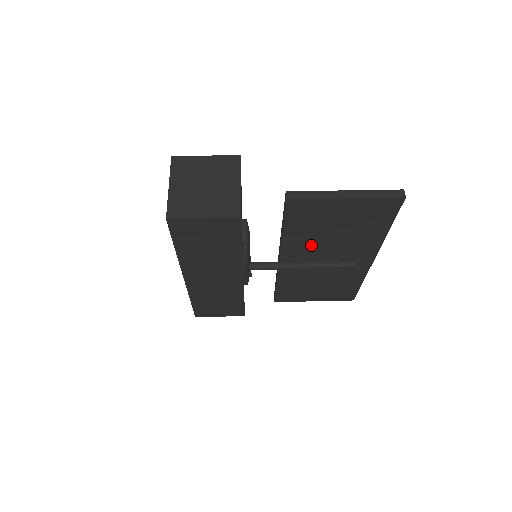
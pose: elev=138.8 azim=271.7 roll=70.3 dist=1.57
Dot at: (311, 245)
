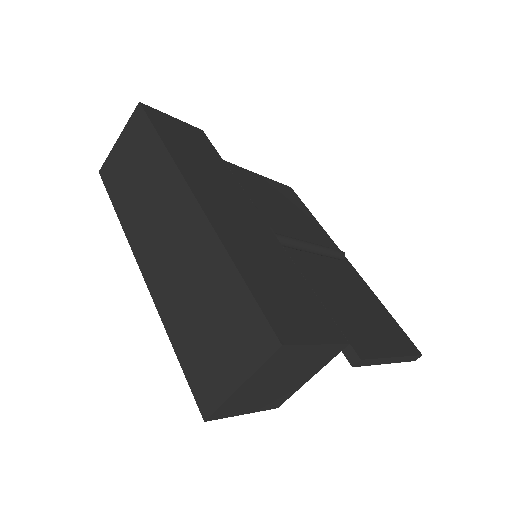
Dot at: (284, 223)
